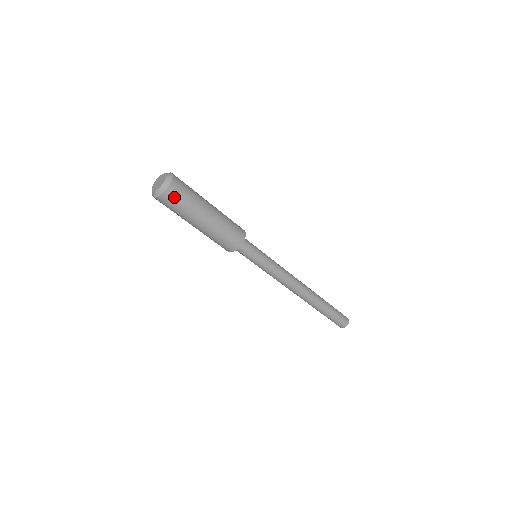
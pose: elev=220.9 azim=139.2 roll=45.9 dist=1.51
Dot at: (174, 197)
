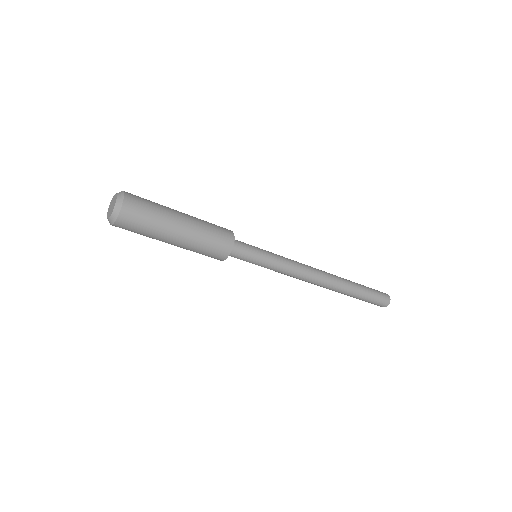
Dot at: (126, 229)
